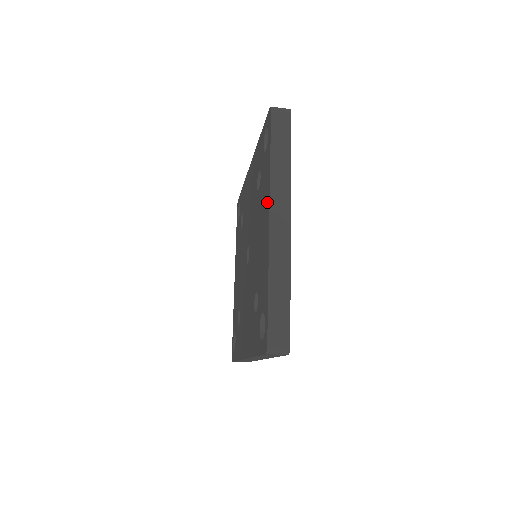
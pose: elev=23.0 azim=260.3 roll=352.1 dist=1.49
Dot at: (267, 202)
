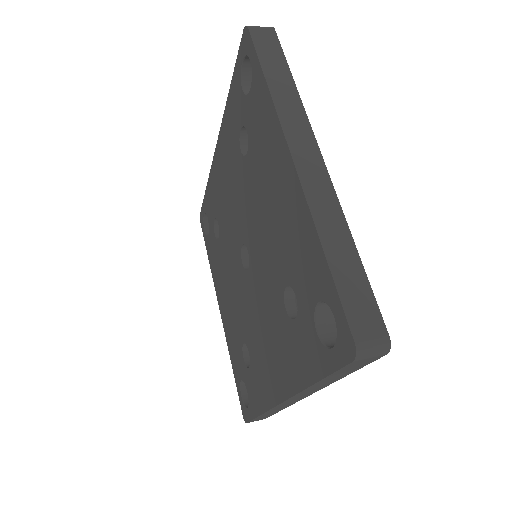
Dot at: (278, 143)
